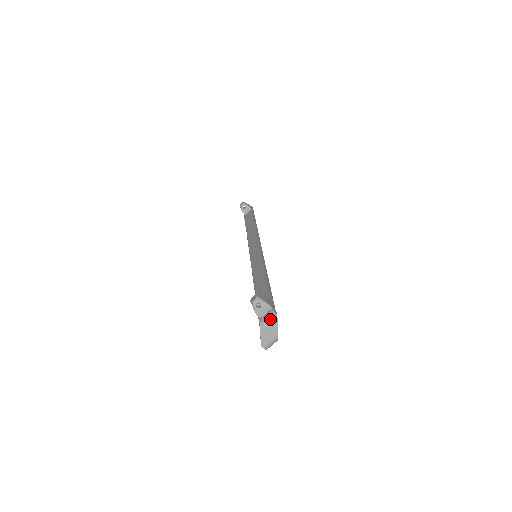
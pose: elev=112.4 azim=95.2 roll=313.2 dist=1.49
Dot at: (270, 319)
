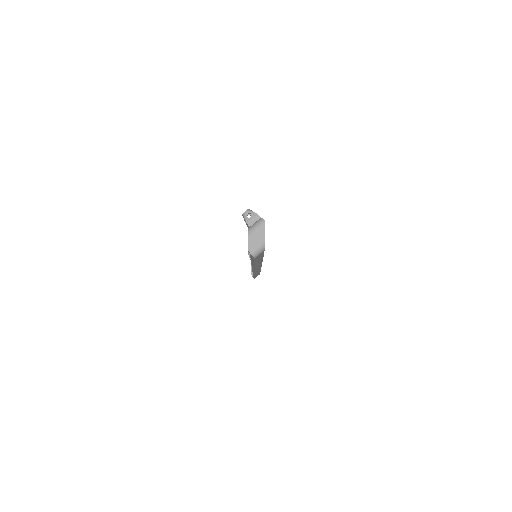
Dot at: (258, 224)
